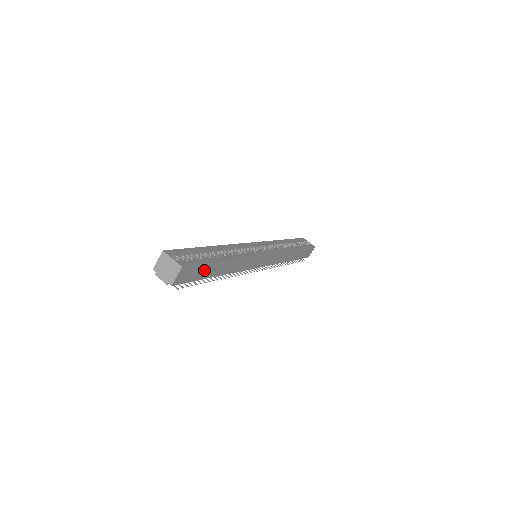
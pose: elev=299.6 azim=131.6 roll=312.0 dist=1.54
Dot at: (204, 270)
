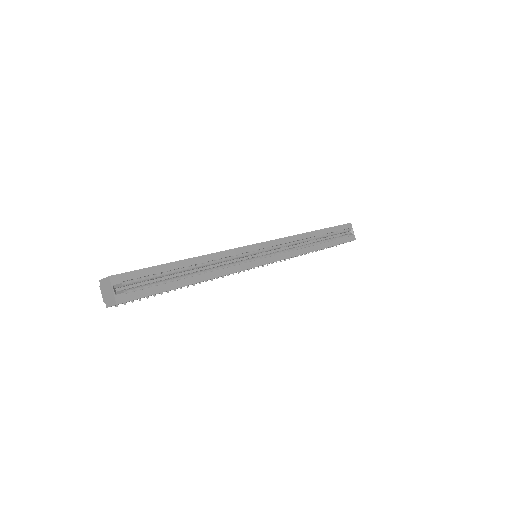
Dot at: occluded
